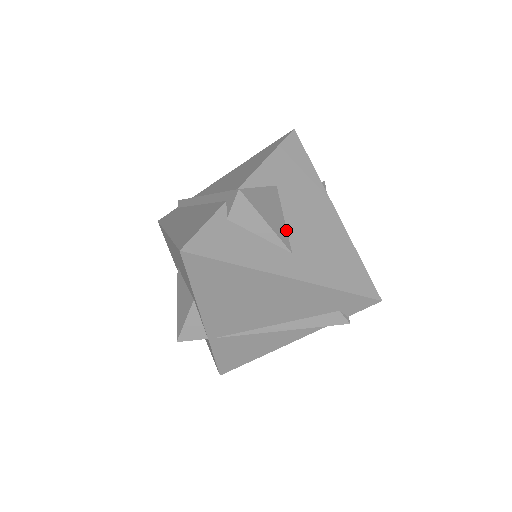
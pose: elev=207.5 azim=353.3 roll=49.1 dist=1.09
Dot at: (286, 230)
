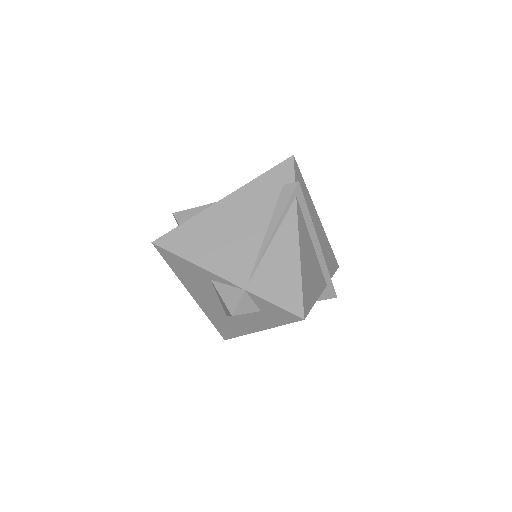
Dot at: occluded
